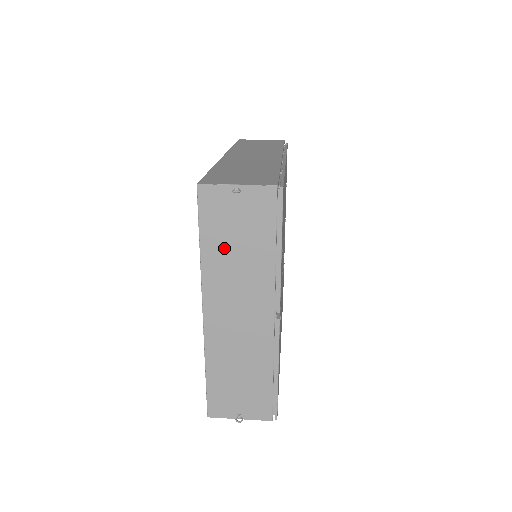
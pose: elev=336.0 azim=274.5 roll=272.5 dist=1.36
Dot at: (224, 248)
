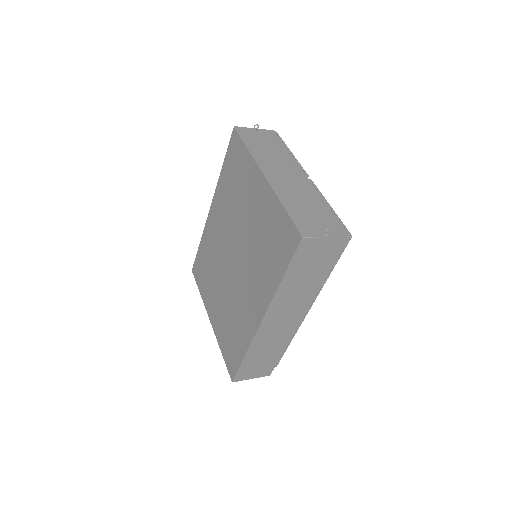
Dot at: (261, 148)
